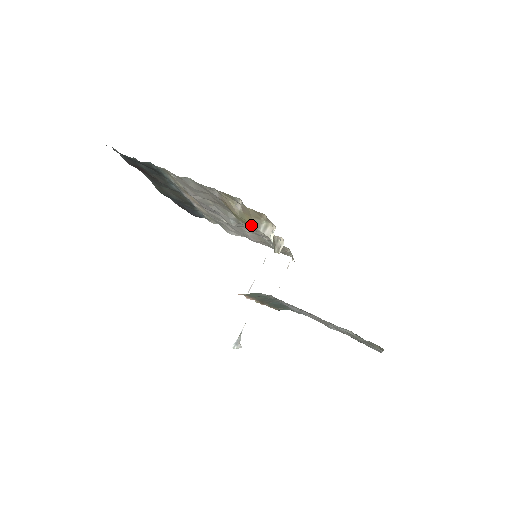
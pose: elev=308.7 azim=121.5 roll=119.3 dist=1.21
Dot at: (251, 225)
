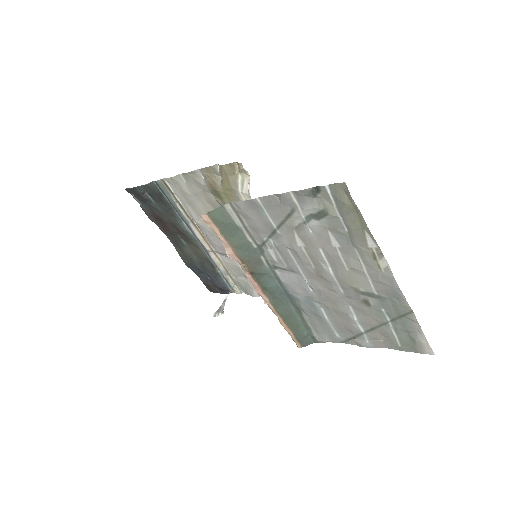
Dot at: (232, 191)
